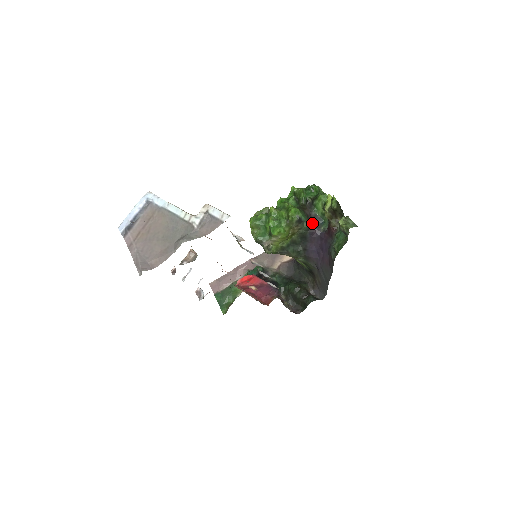
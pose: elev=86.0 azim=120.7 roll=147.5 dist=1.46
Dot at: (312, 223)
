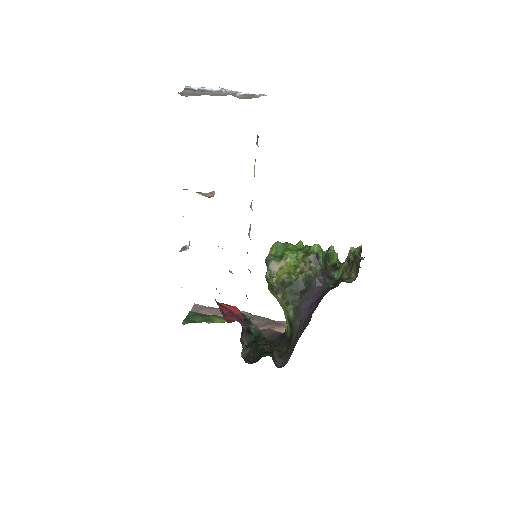
Dot at: (325, 276)
